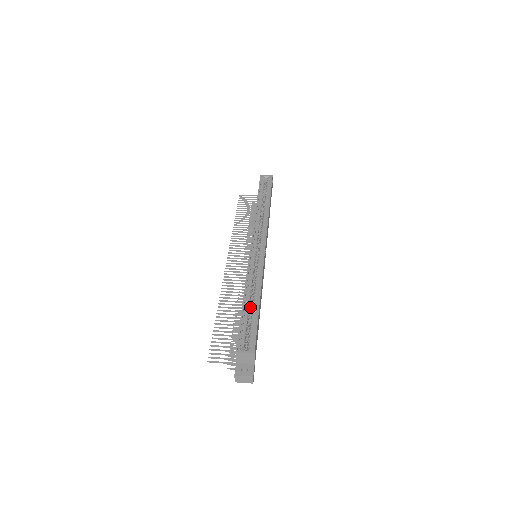
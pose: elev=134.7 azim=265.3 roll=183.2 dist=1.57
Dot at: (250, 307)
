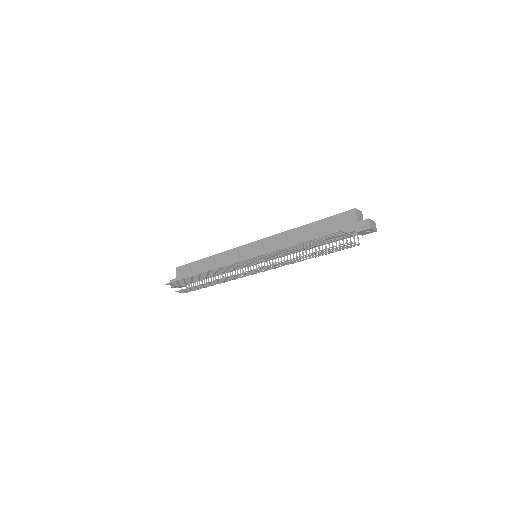
Dot at: occluded
